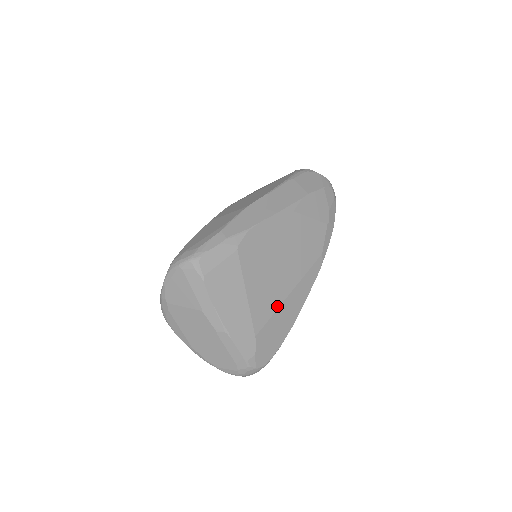
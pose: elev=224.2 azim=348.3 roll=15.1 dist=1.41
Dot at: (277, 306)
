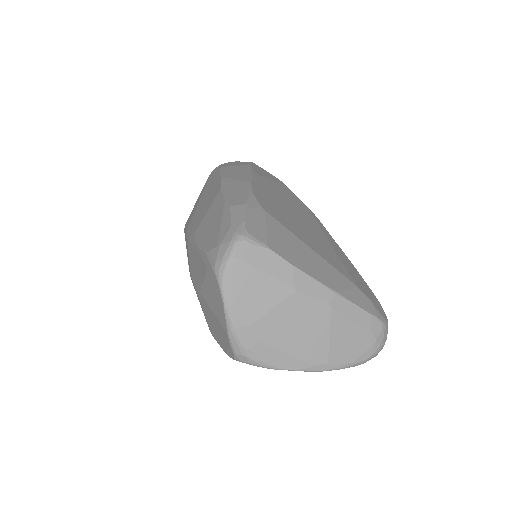
Dot at: (336, 255)
